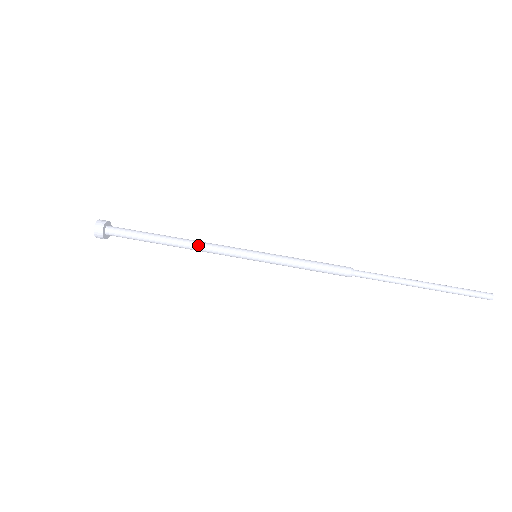
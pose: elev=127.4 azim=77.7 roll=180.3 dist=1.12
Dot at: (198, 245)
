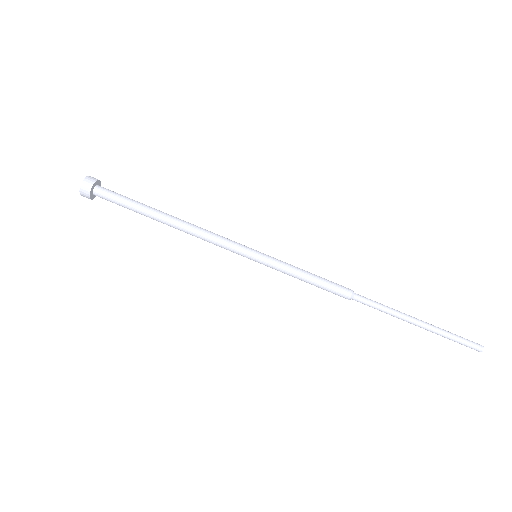
Dot at: occluded
